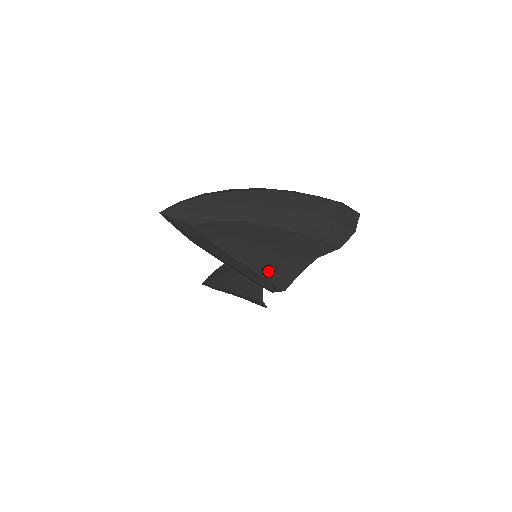
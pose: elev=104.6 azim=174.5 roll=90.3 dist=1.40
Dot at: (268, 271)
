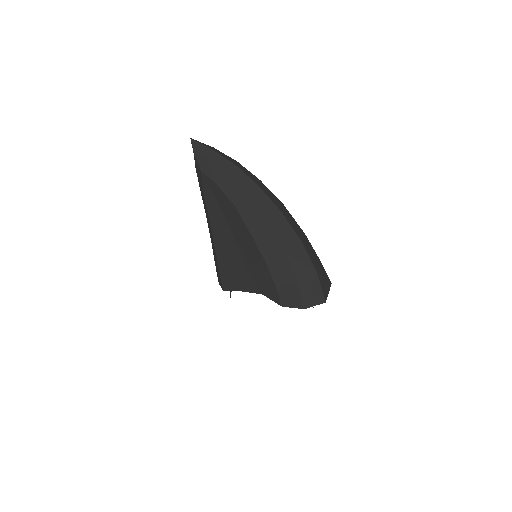
Dot at: (225, 263)
